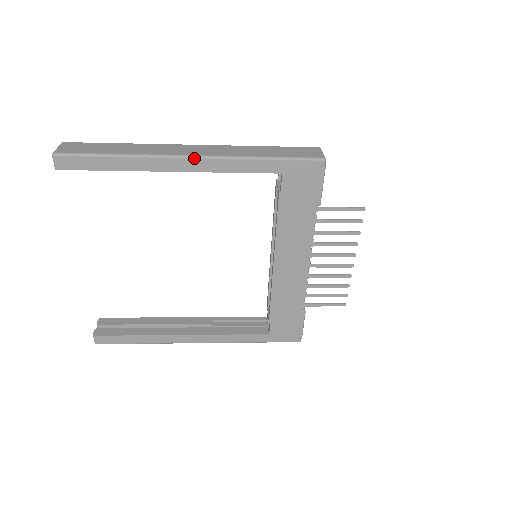
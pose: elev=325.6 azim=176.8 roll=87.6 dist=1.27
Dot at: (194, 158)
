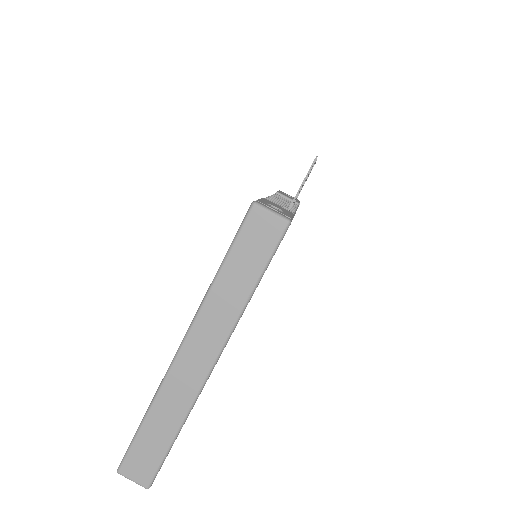
Dot at: occluded
